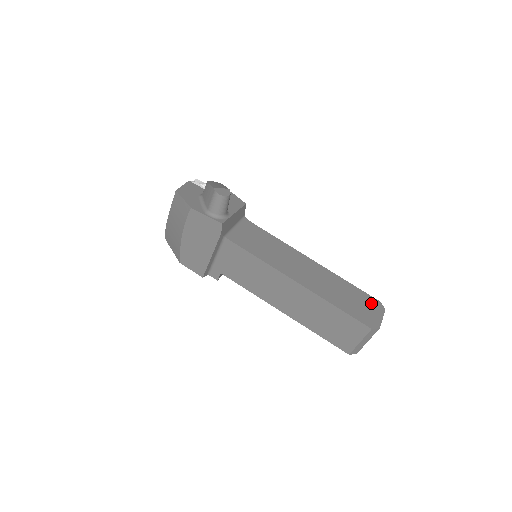
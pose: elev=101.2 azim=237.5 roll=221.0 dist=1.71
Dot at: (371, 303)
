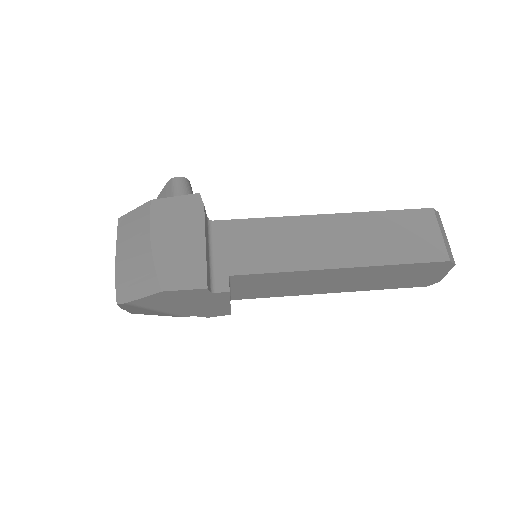
Dot at: occluded
